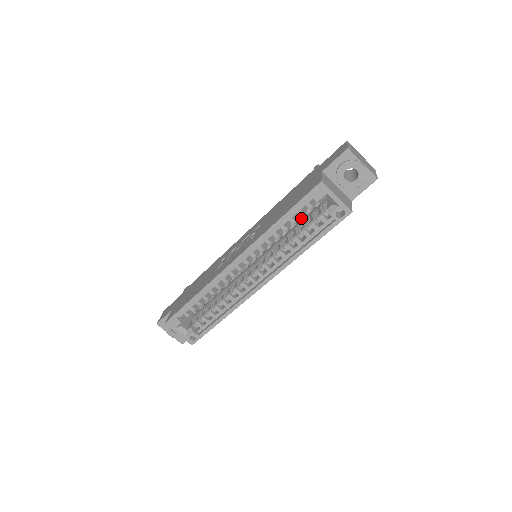
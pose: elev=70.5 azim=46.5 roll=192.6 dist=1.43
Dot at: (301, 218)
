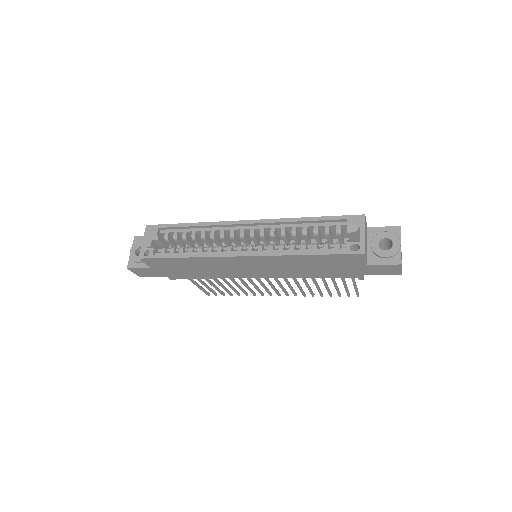
Dot at: occluded
